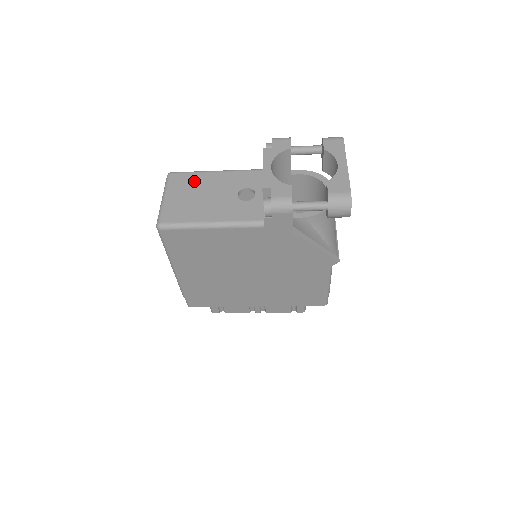
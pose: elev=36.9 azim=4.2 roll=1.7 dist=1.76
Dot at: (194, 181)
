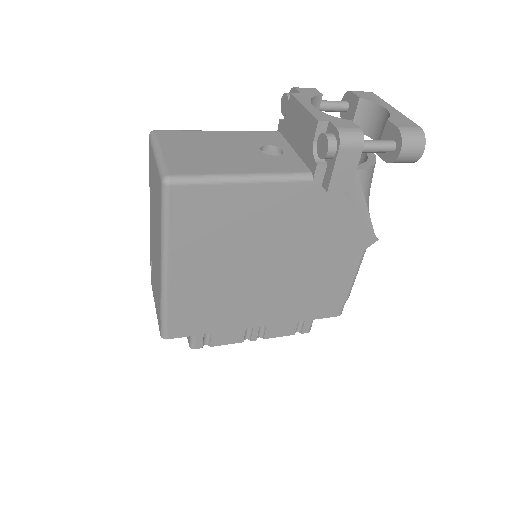
Dot at: (194, 138)
